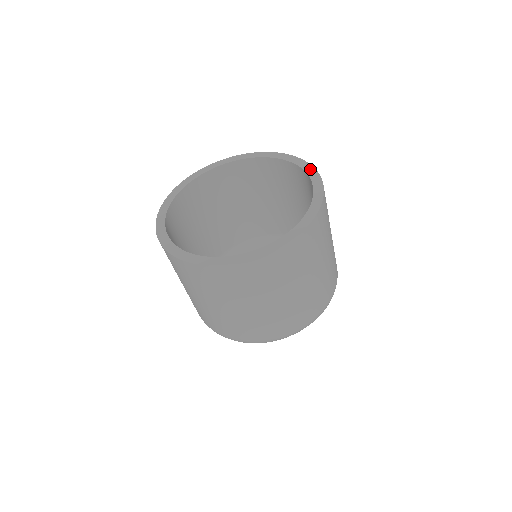
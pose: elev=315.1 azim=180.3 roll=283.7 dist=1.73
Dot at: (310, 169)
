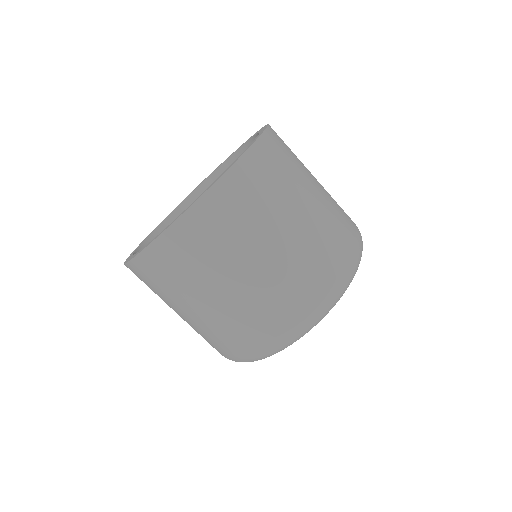
Dot at: (248, 147)
